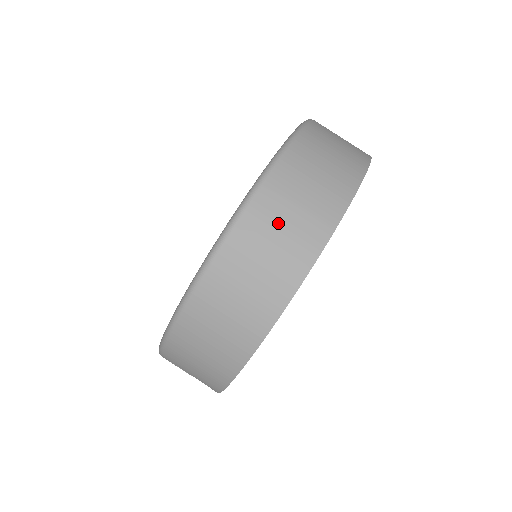
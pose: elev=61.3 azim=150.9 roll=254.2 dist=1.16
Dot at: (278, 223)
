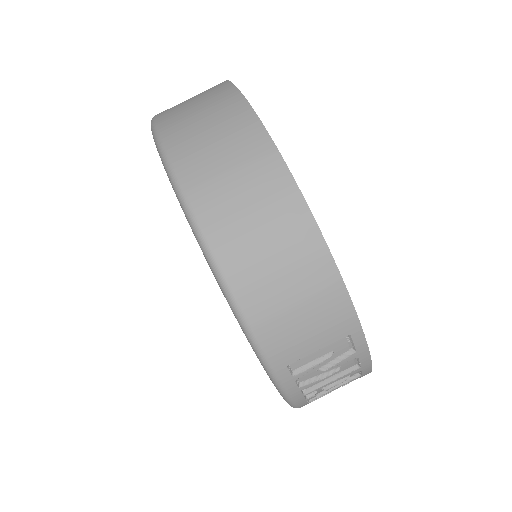
Dot at: (193, 119)
